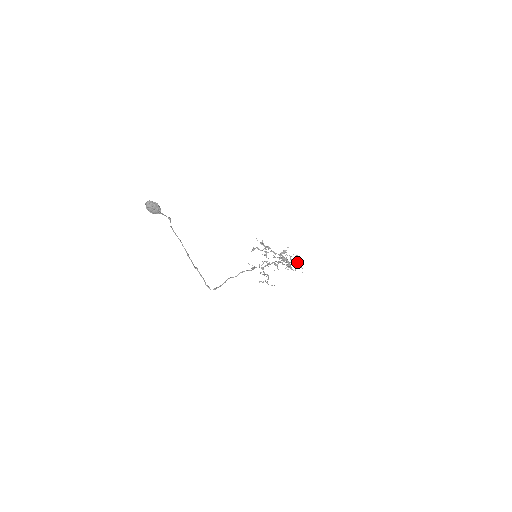
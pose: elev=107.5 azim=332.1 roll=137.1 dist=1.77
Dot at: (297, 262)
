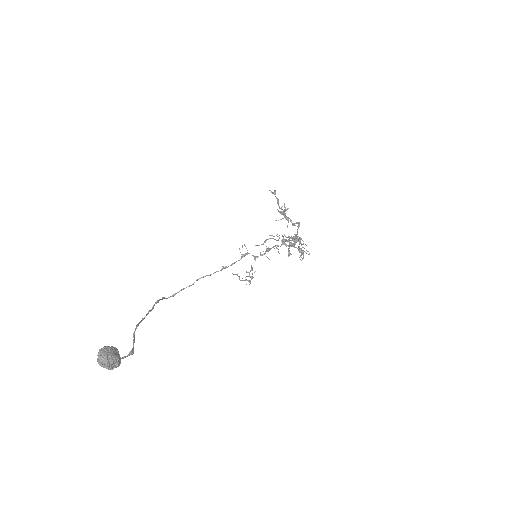
Dot at: (303, 252)
